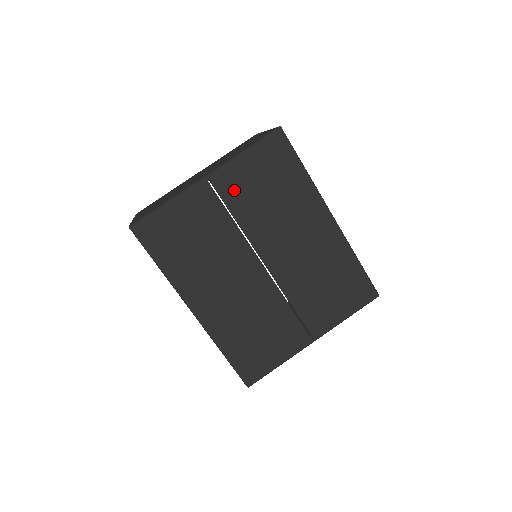
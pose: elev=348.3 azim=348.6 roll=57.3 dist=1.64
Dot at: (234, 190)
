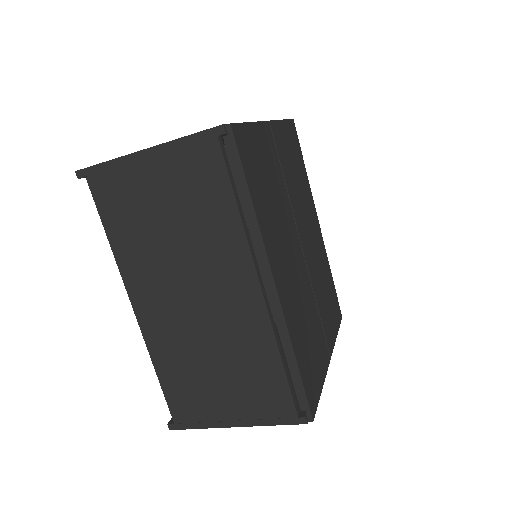
Dot at: (282, 151)
